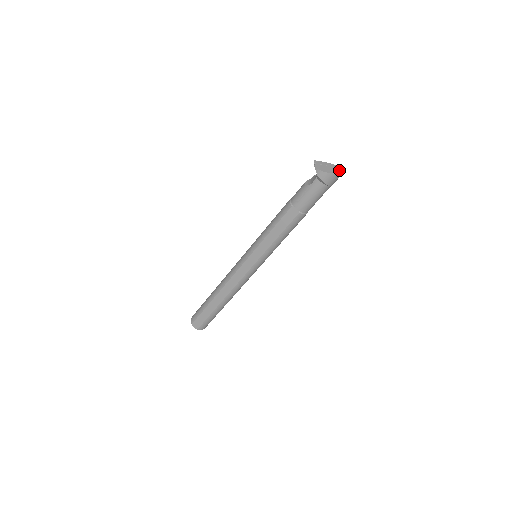
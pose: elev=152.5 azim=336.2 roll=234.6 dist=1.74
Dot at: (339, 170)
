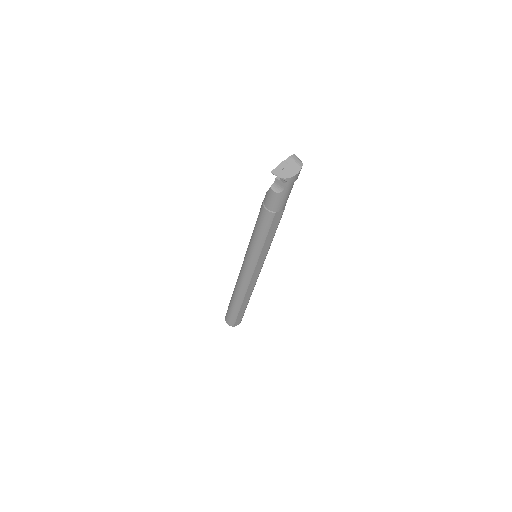
Dot at: (297, 160)
